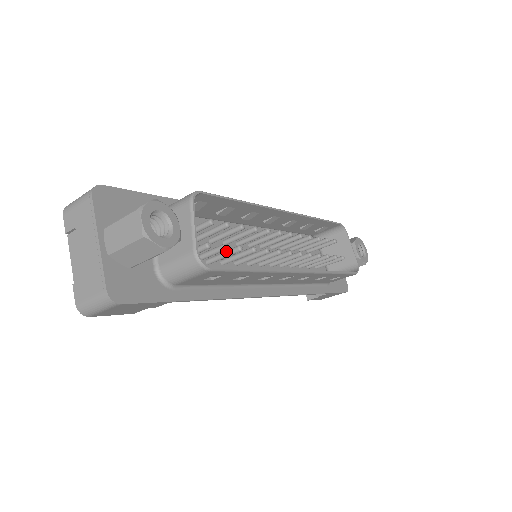
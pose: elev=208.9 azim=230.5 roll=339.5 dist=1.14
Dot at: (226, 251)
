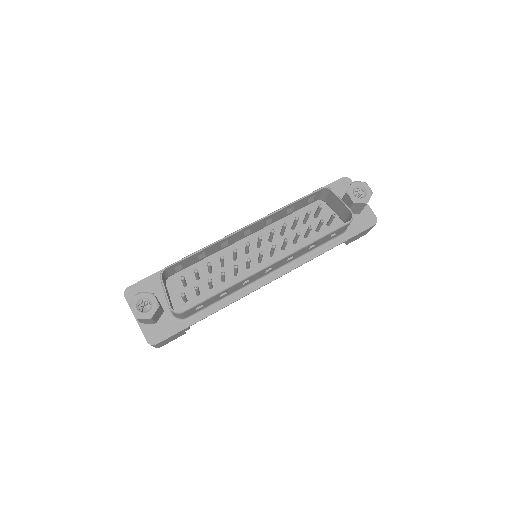
Dot at: (208, 283)
